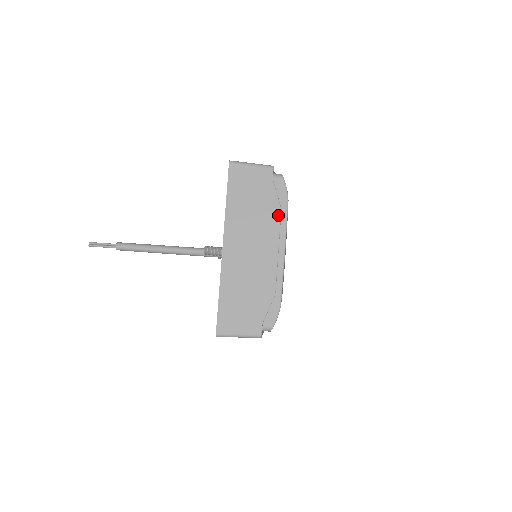
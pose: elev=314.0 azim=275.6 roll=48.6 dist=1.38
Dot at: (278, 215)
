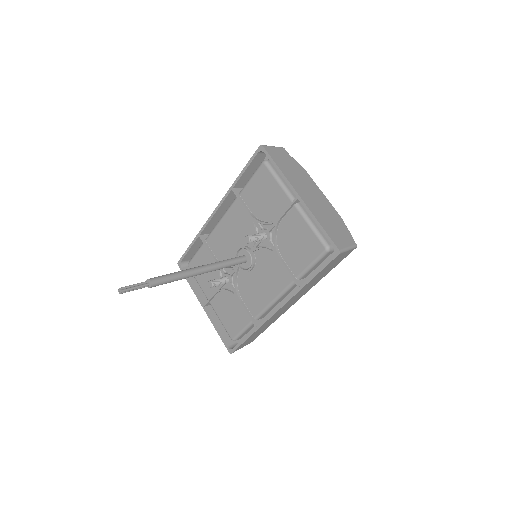
Dot at: (307, 173)
